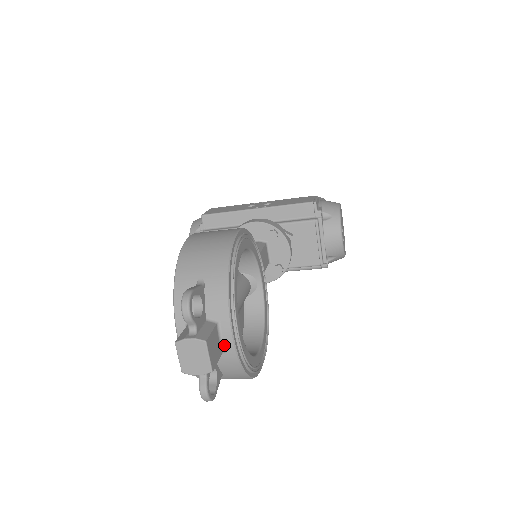
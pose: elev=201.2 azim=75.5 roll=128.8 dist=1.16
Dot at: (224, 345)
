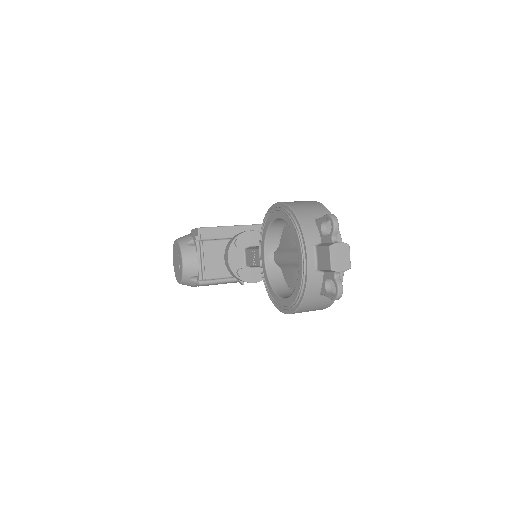
Dot at: occluded
